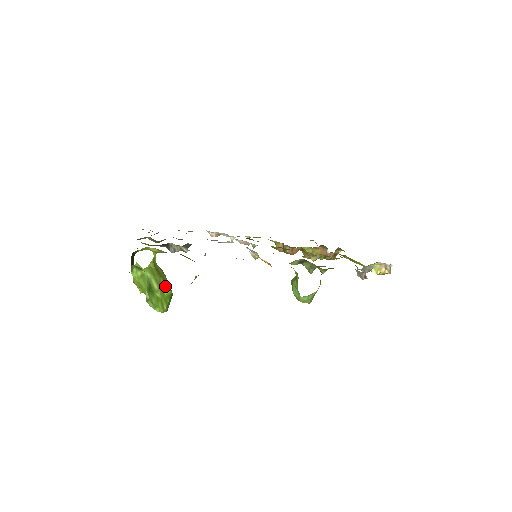
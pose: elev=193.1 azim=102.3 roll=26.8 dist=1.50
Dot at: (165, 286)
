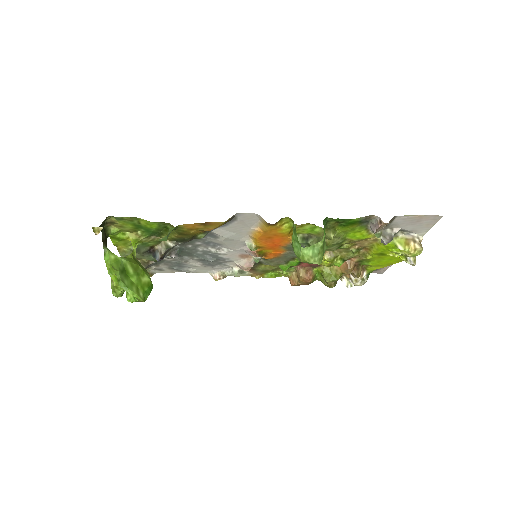
Dot at: (143, 273)
